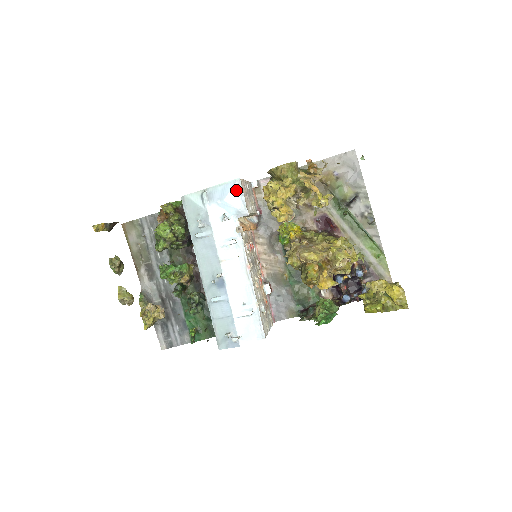
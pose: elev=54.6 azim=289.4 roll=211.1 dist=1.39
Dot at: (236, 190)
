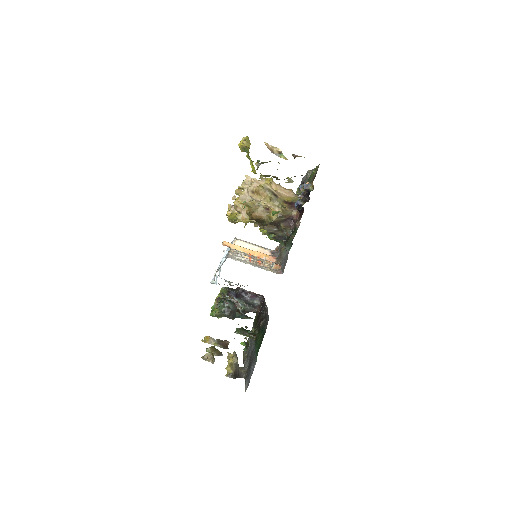
Dot at: occluded
